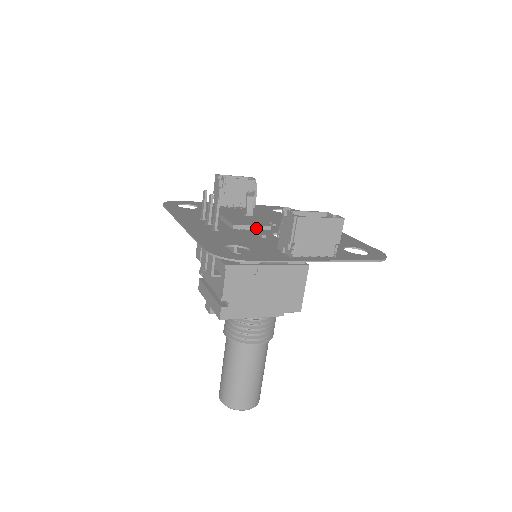
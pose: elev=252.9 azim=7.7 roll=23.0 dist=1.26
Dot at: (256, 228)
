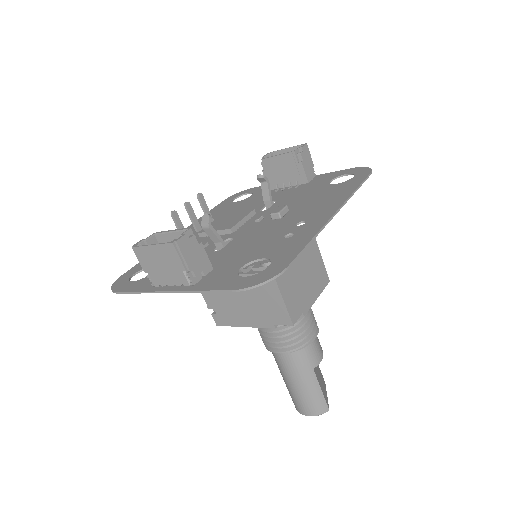
Dot at: (218, 233)
